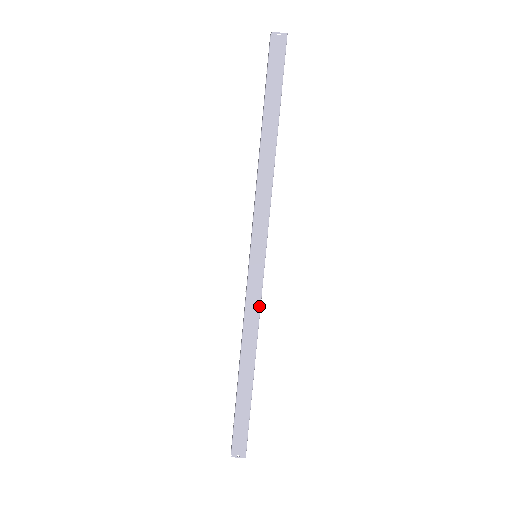
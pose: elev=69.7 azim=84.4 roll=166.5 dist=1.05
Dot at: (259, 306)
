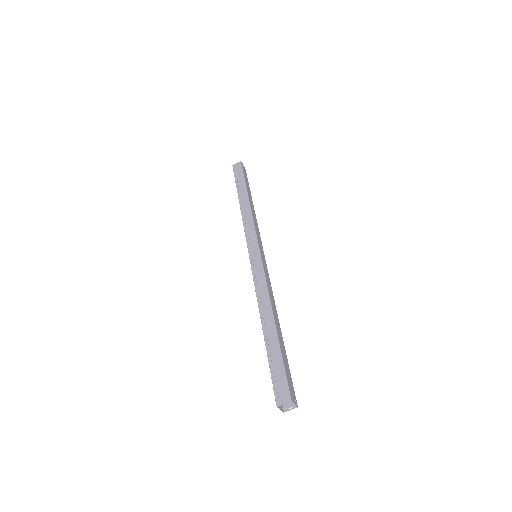
Dot at: (264, 278)
